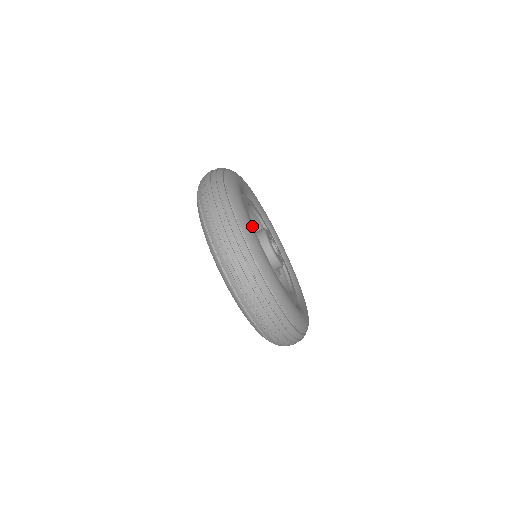
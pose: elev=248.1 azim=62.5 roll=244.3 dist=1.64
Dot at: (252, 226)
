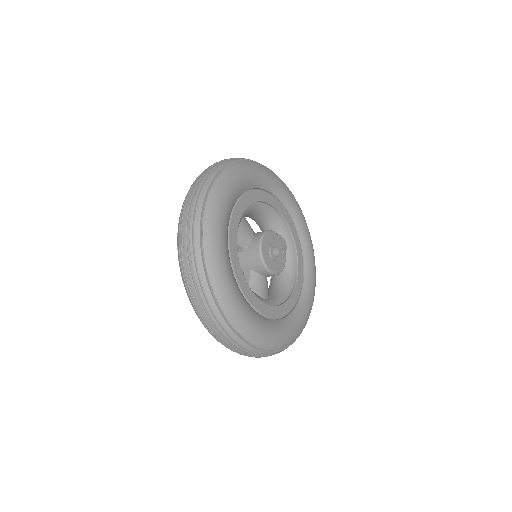
Dot at: (239, 303)
